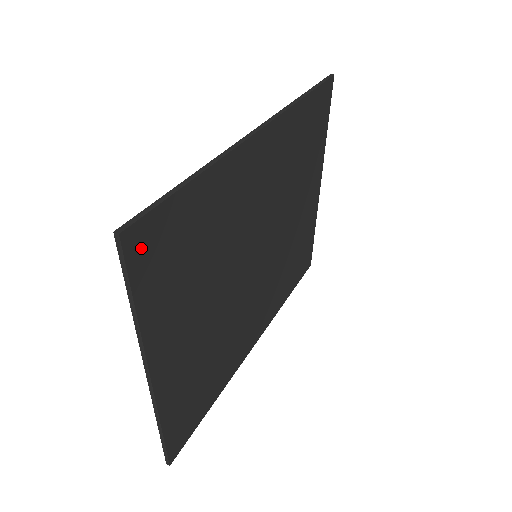
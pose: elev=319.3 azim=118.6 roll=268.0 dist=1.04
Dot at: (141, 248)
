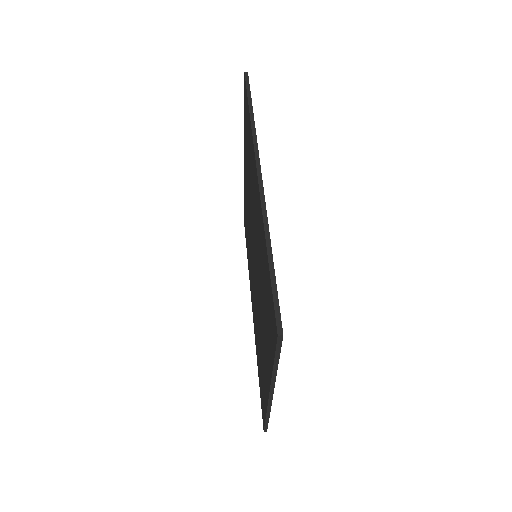
Dot at: occluded
